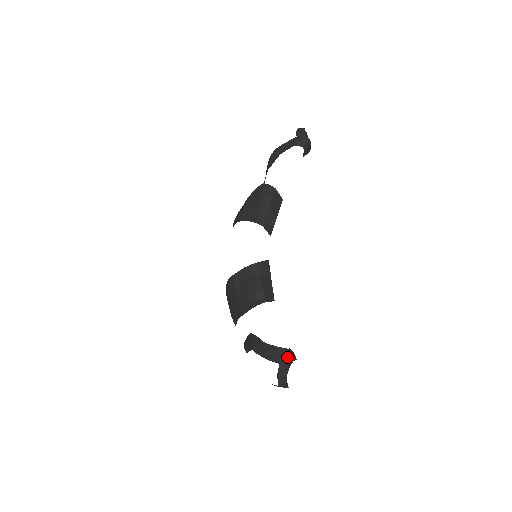
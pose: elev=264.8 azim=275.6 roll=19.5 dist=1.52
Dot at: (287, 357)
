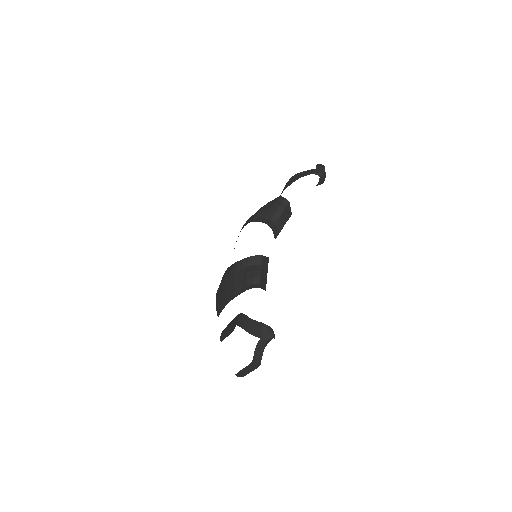
Dot at: (268, 333)
